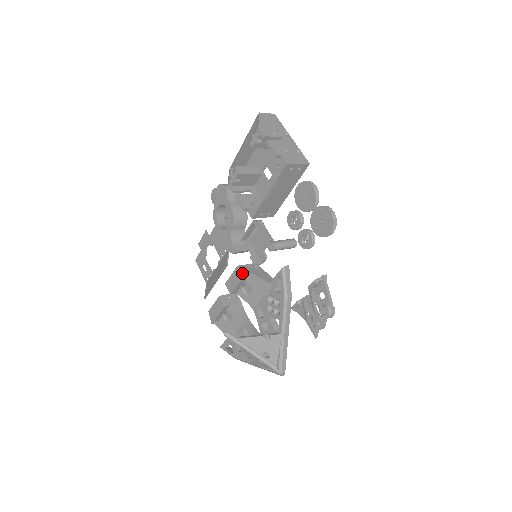
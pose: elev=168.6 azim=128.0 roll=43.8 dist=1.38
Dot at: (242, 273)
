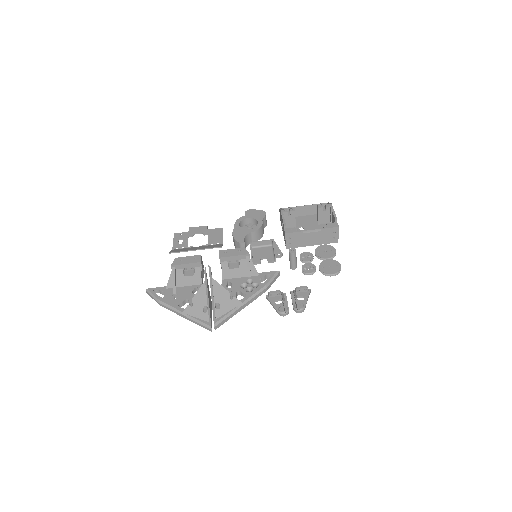
Dot at: (247, 252)
